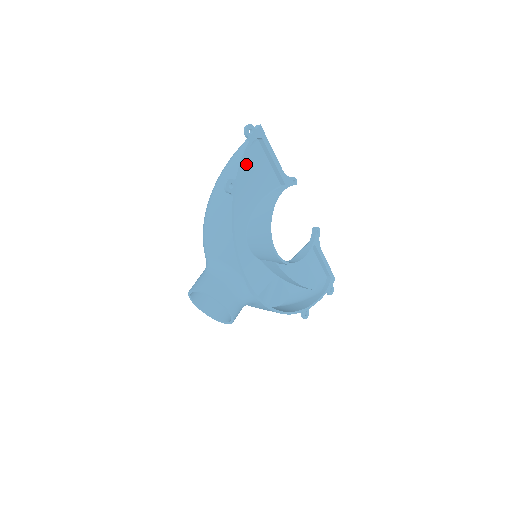
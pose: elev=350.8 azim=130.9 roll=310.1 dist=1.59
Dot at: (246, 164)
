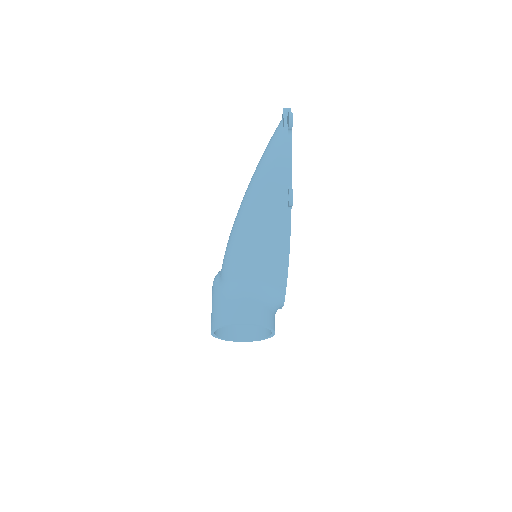
Dot at: occluded
